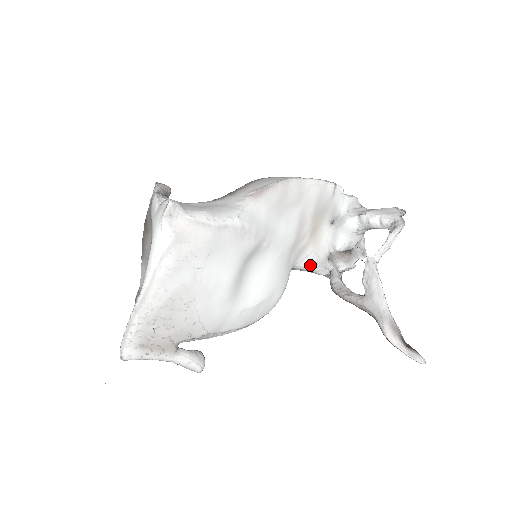
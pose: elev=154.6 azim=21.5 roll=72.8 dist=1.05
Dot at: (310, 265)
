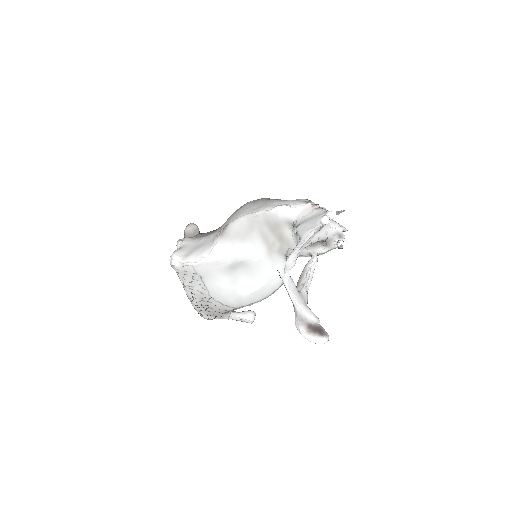
Dot at: occluded
